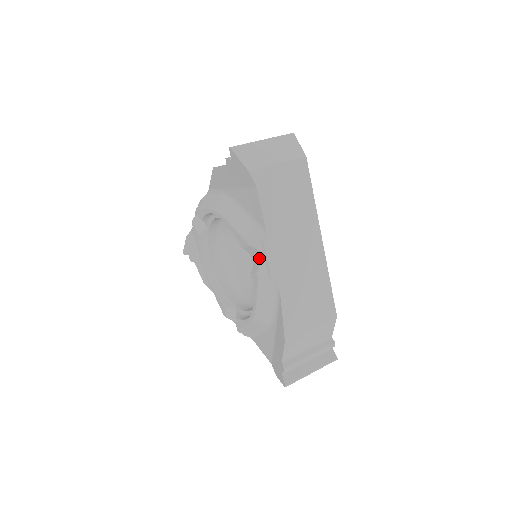
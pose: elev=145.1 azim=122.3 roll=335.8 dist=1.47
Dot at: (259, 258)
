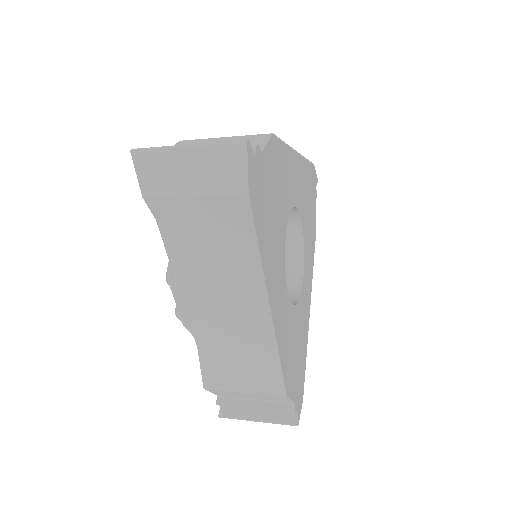
Dot at: occluded
